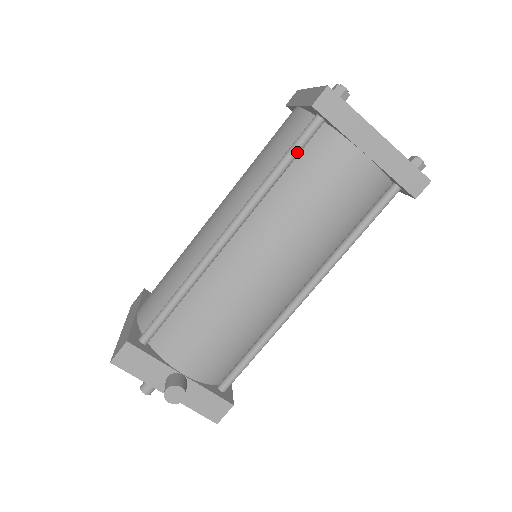
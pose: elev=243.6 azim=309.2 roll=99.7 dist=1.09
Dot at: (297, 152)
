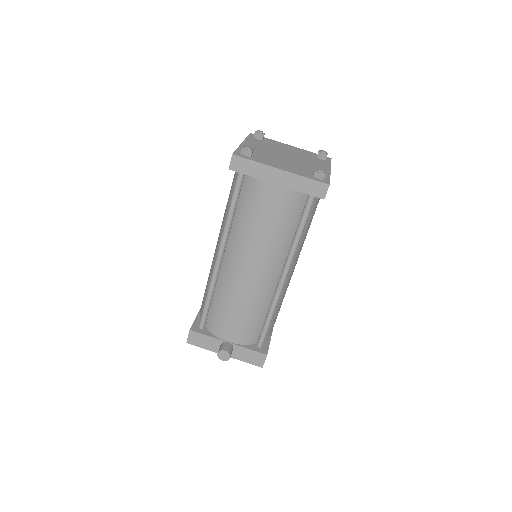
Dot at: (237, 196)
